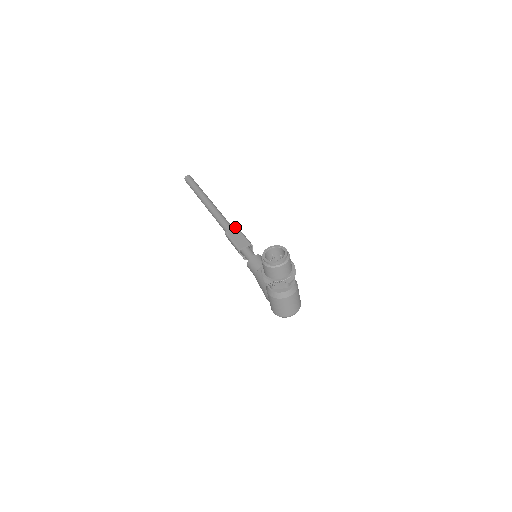
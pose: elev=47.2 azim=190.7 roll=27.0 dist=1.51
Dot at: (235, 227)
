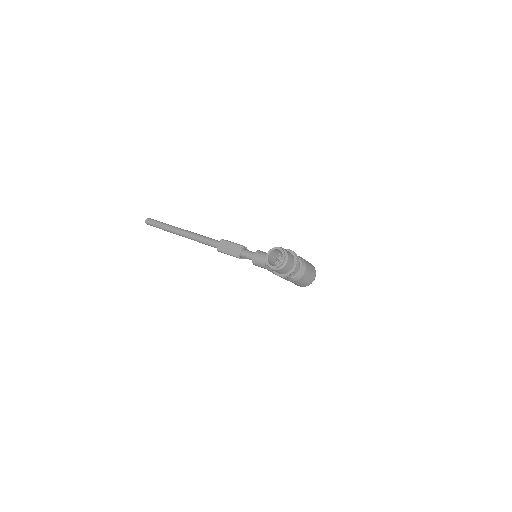
Dot at: (220, 241)
